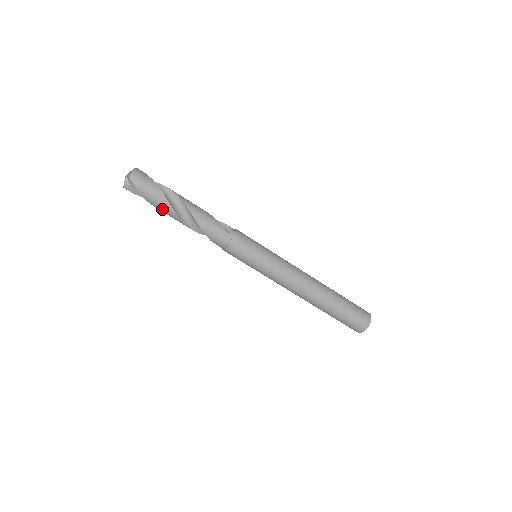
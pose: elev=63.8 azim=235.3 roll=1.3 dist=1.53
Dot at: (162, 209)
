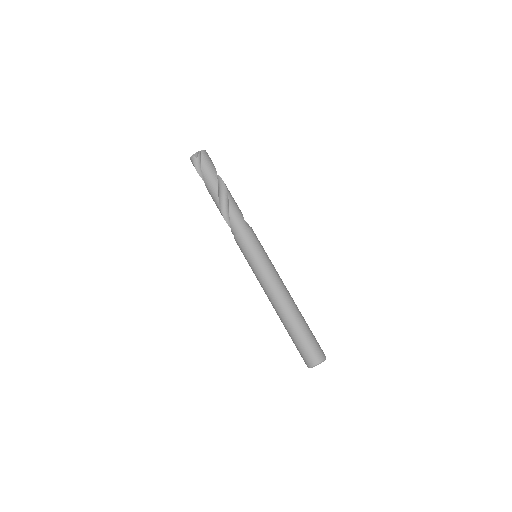
Dot at: (209, 183)
